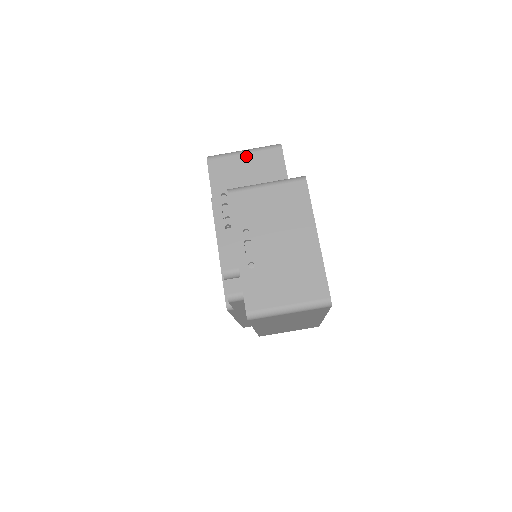
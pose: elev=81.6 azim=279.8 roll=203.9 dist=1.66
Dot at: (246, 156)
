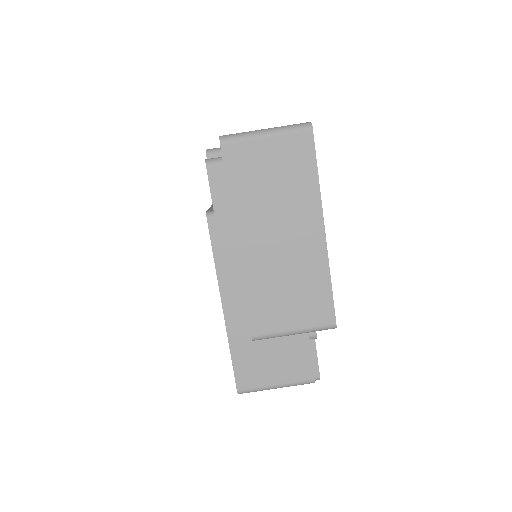
Dot at: occluded
